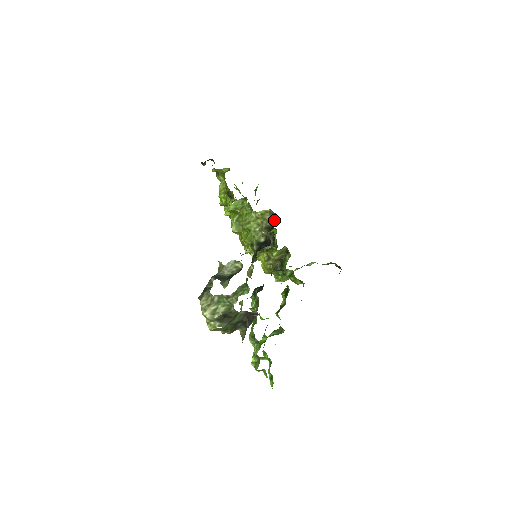
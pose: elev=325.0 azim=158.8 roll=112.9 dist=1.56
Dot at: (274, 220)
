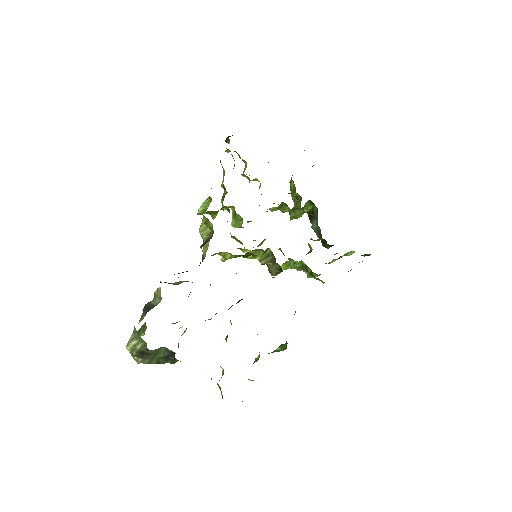
Dot at: (213, 231)
